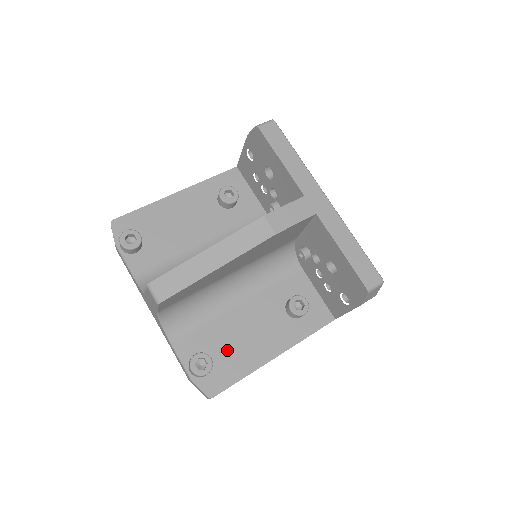
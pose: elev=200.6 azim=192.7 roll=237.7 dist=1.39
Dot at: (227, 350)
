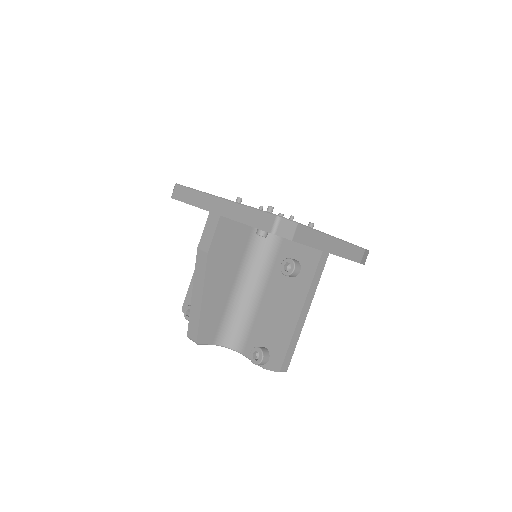
Dot at: (271, 333)
